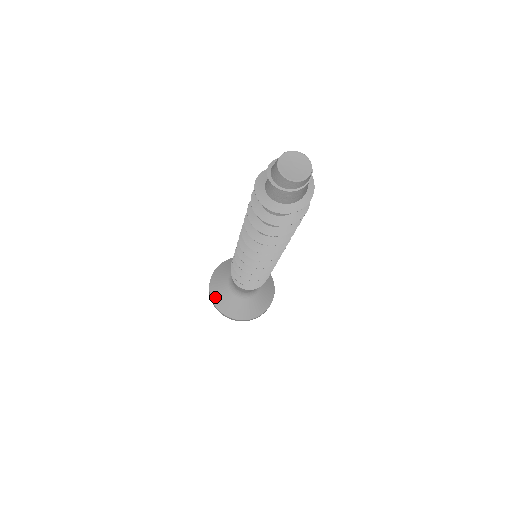
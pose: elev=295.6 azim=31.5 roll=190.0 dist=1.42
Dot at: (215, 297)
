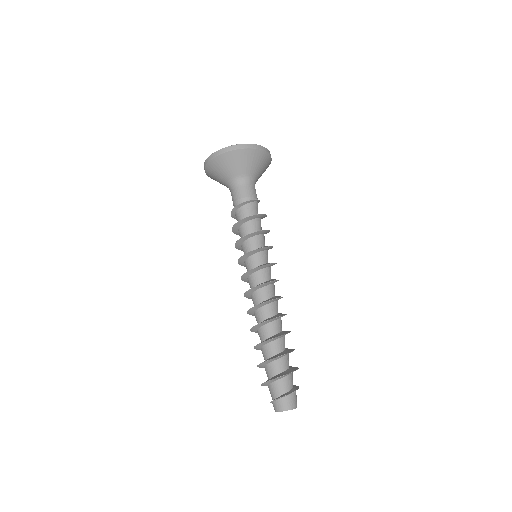
Dot at: (211, 167)
